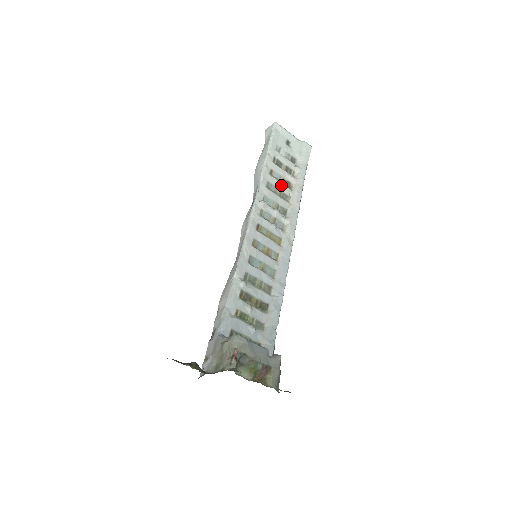
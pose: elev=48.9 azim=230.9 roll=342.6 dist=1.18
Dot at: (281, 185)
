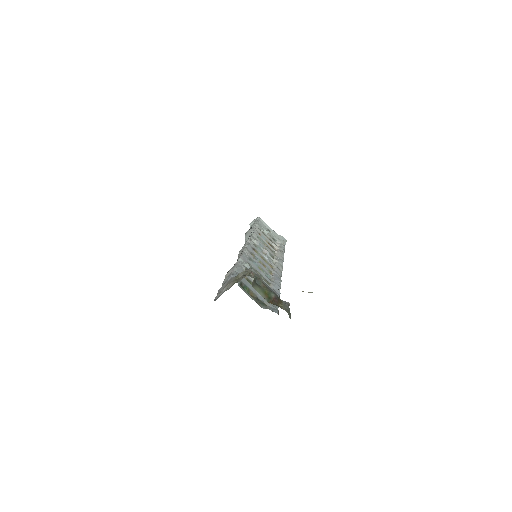
Dot at: (267, 243)
